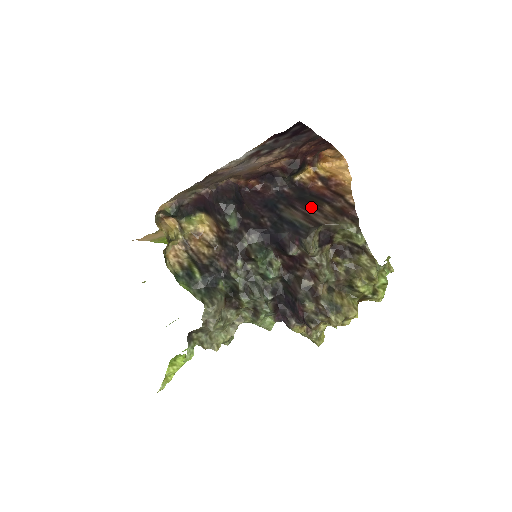
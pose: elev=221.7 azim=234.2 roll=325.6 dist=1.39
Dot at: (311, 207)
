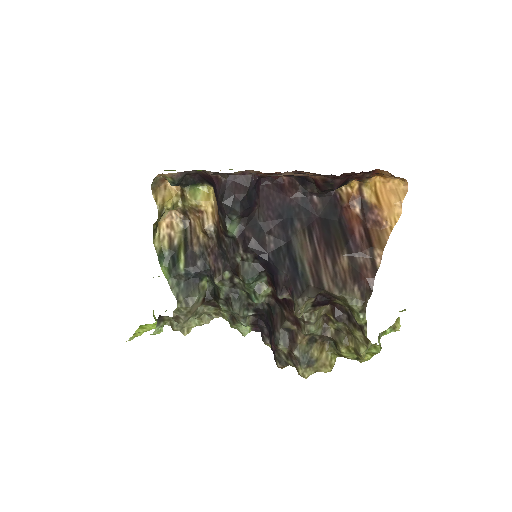
Dot at: (328, 247)
